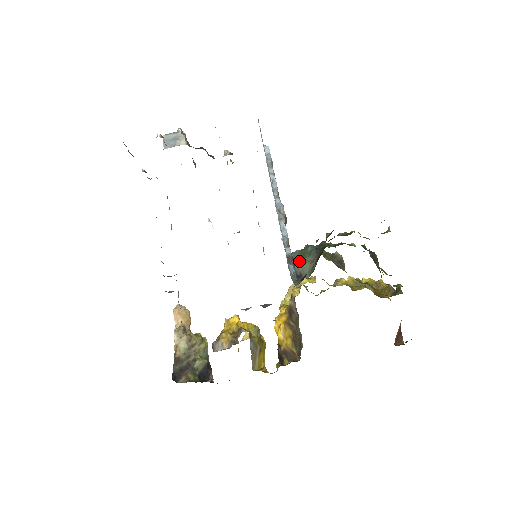
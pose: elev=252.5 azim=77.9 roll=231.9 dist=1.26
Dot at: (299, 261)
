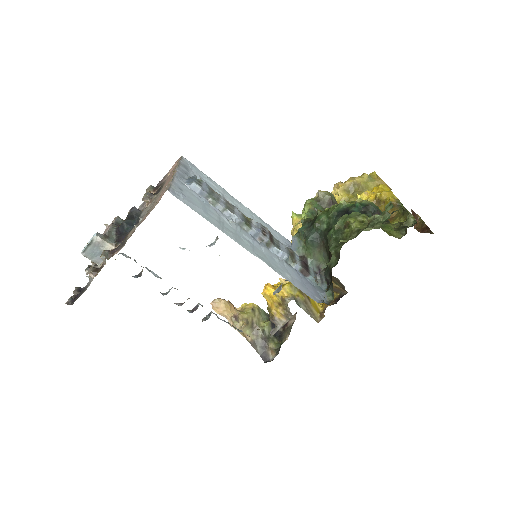
Dot at: (308, 257)
